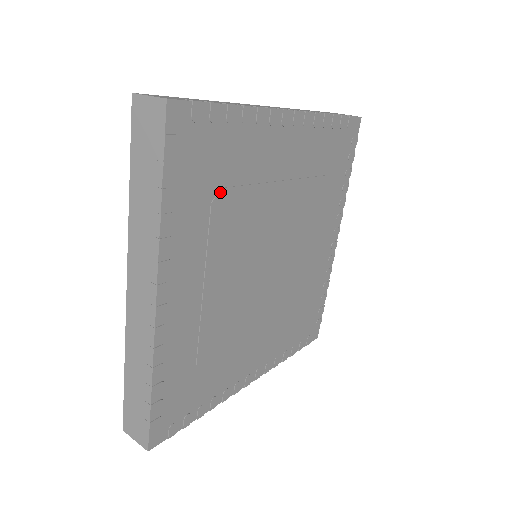
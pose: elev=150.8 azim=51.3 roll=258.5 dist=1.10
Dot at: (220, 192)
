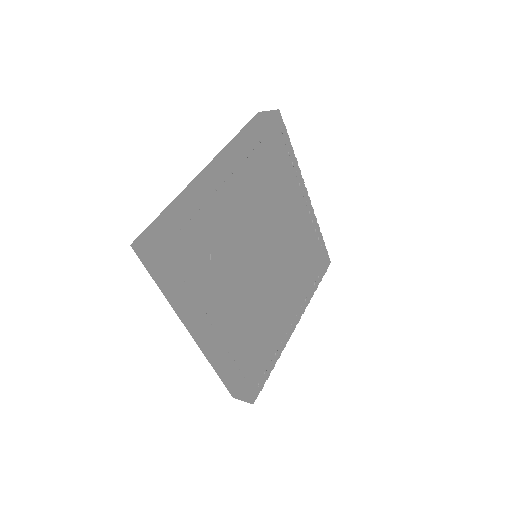
Dot at: (211, 256)
